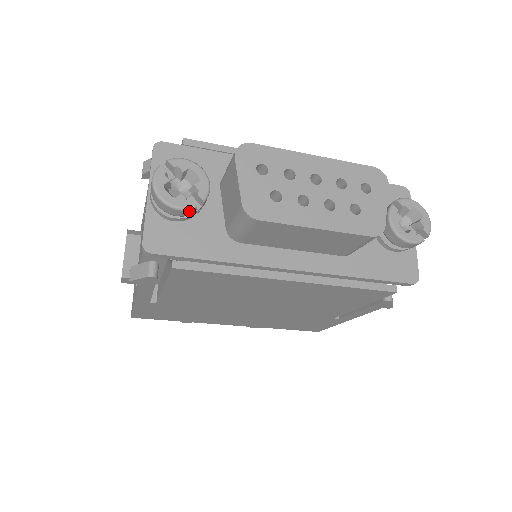
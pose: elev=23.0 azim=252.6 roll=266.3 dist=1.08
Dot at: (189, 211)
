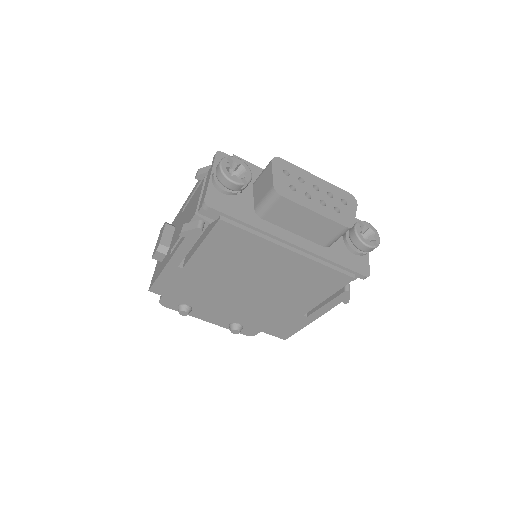
Dot at: (238, 186)
